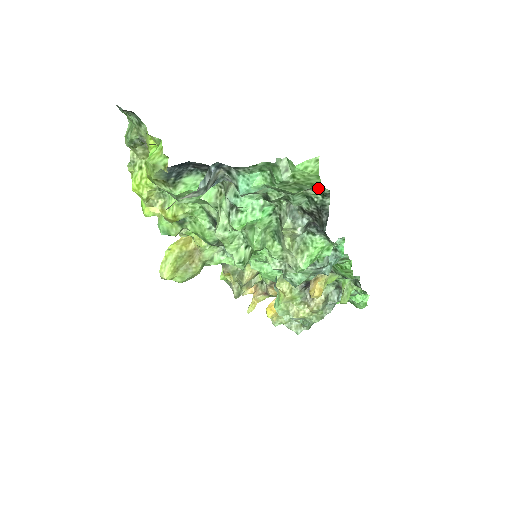
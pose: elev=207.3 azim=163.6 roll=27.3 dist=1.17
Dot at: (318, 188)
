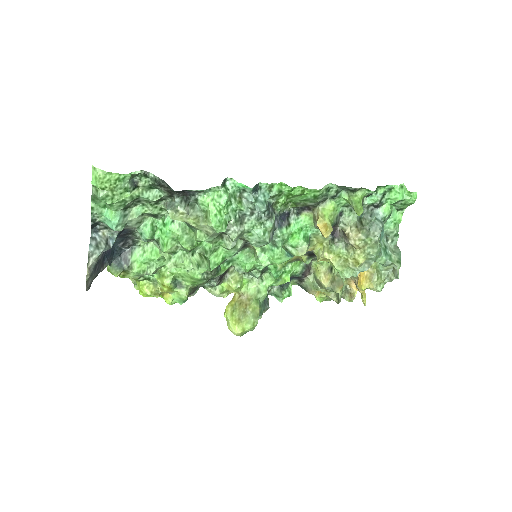
Dot at: (126, 177)
